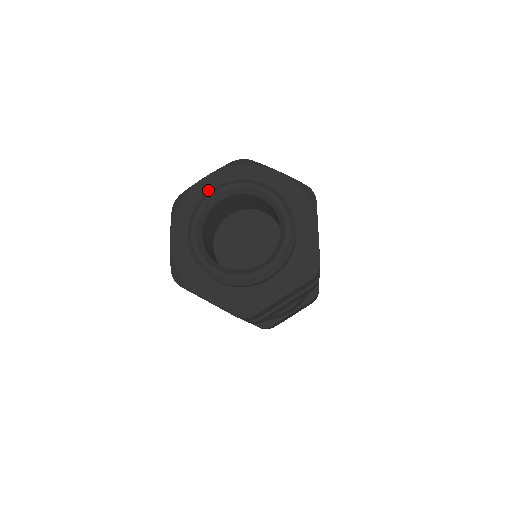
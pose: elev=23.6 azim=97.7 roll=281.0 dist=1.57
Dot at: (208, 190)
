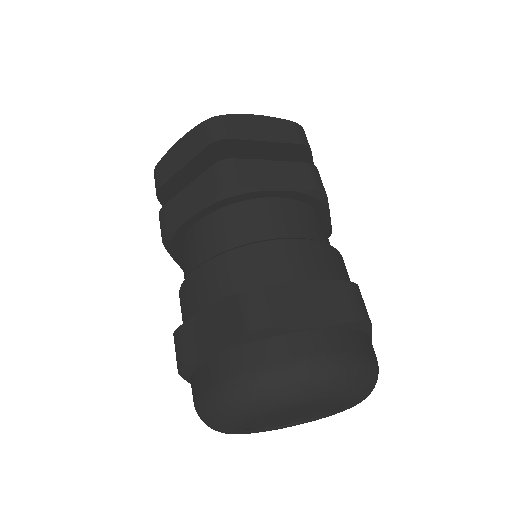
Dot at: occluded
